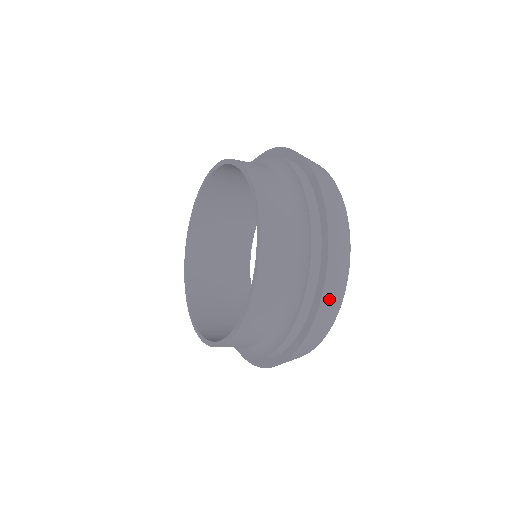
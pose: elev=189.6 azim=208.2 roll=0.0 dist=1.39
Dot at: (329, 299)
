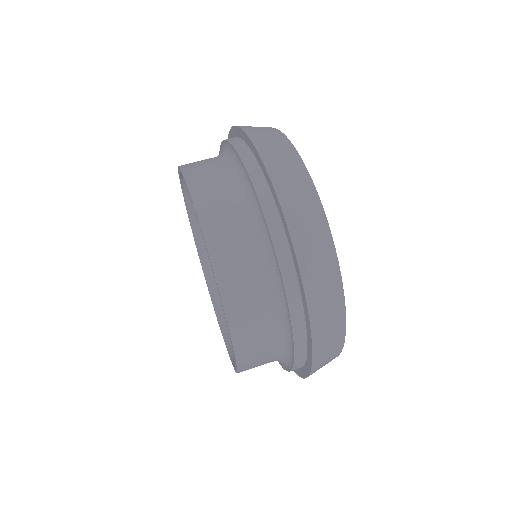
Dot at: (289, 188)
